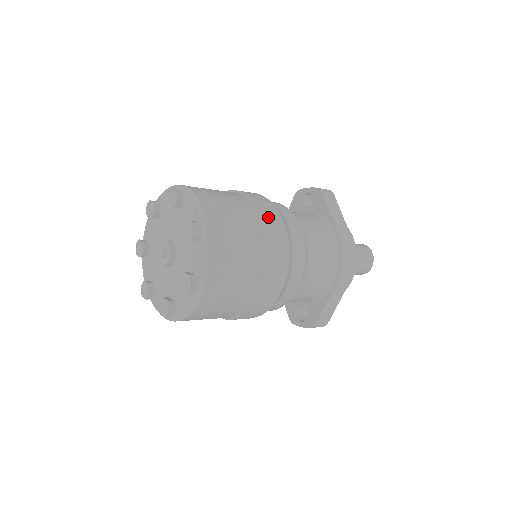
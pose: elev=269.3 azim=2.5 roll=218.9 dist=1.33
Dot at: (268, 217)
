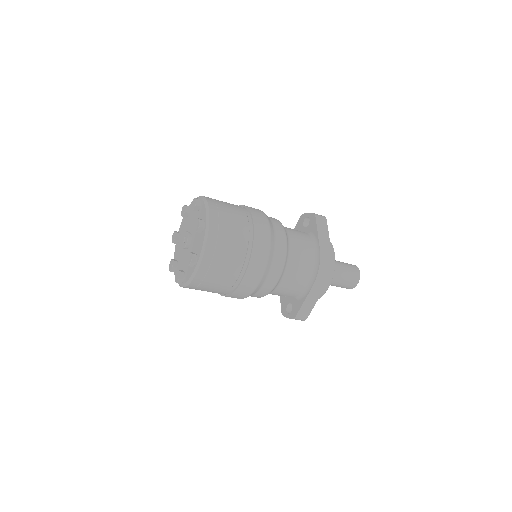
Dot at: (258, 225)
